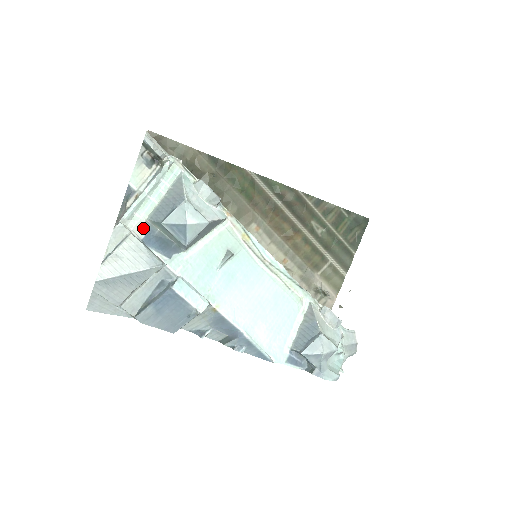
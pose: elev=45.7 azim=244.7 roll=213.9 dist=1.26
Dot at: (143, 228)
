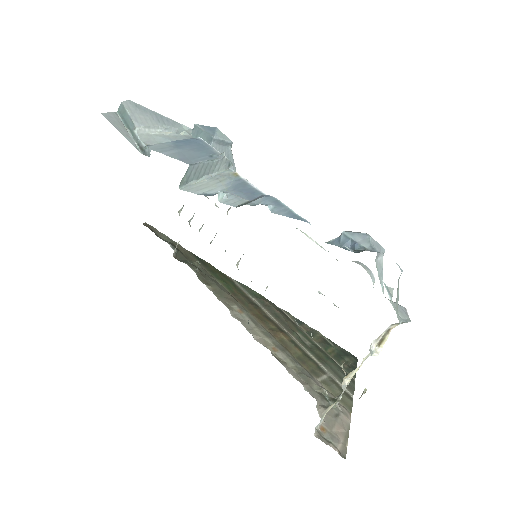
Dot at: occluded
